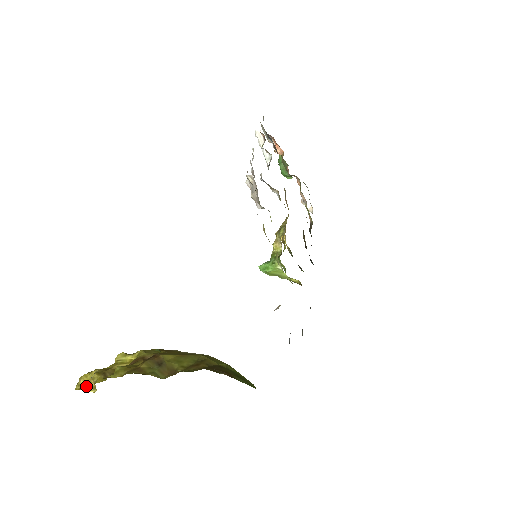
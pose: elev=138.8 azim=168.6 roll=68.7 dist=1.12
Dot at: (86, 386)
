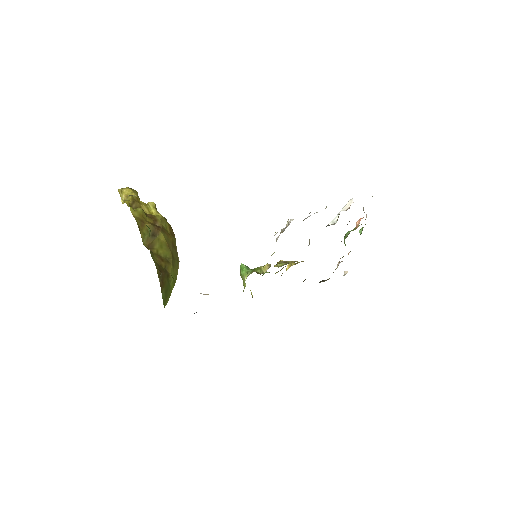
Dot at: (123, 195)
